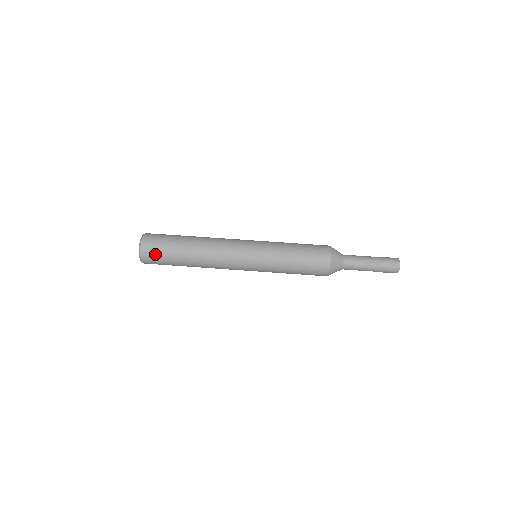
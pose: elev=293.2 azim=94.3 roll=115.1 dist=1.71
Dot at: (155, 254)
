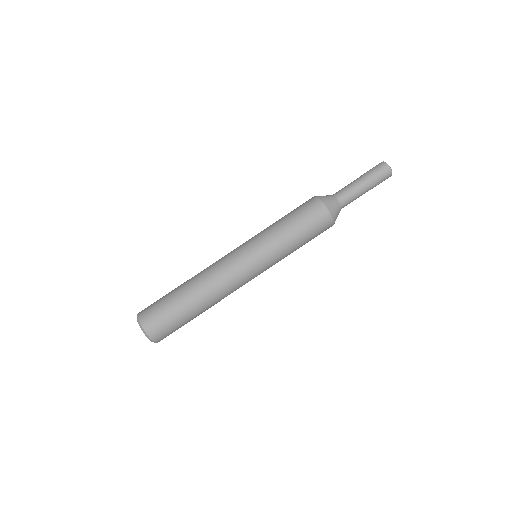
Dot at: (158, 320)
